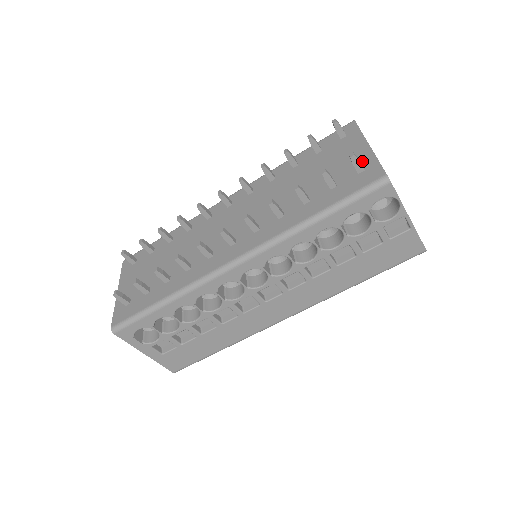
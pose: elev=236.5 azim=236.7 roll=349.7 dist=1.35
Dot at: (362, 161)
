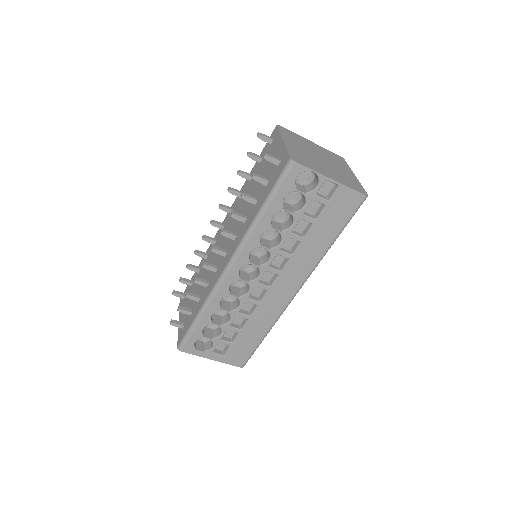
Dot at: (279, 155)
